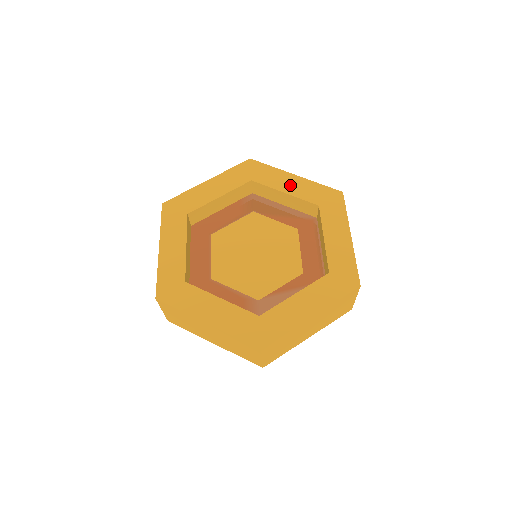
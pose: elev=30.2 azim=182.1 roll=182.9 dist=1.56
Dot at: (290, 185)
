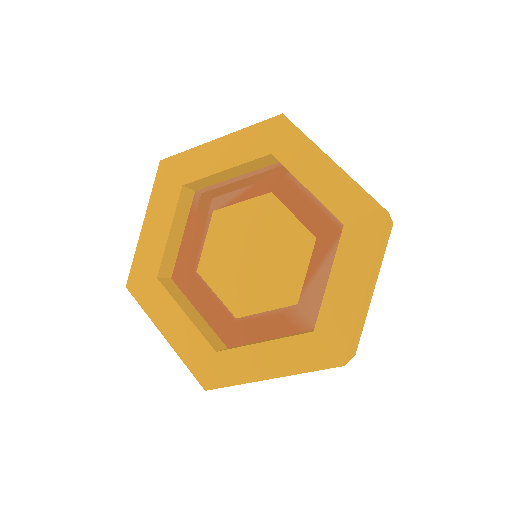
Dot at: (223, 156)
